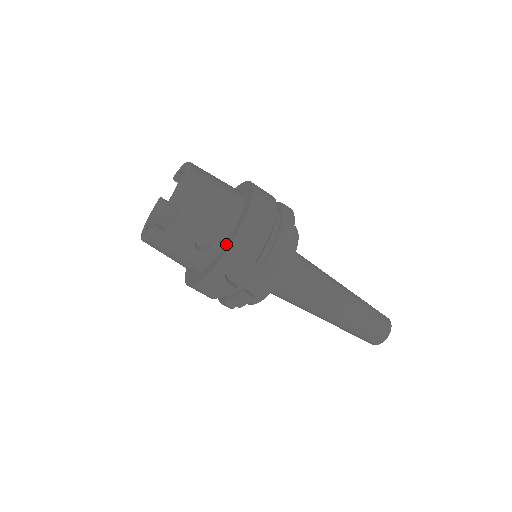
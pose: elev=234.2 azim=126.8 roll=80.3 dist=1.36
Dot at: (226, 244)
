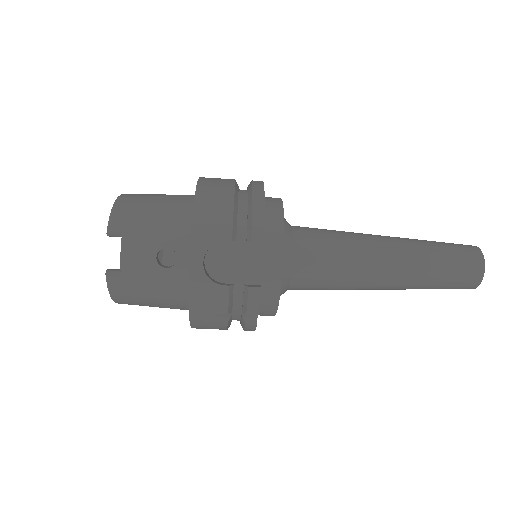
Dot at: occluded
